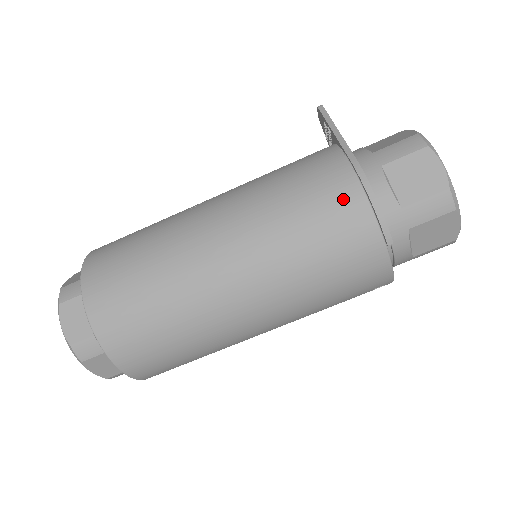
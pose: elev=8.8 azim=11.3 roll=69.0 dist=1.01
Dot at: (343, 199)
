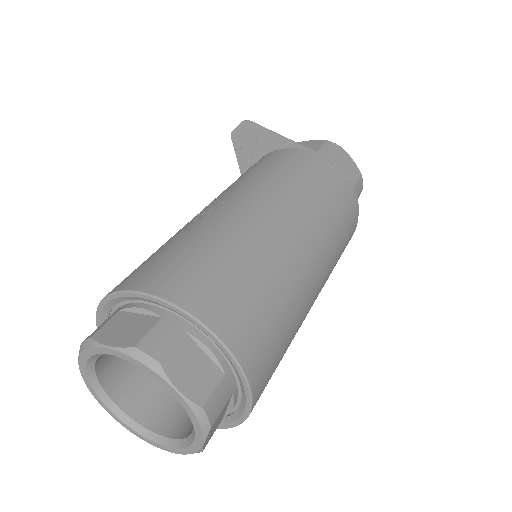
Dot at: (339, 182)
